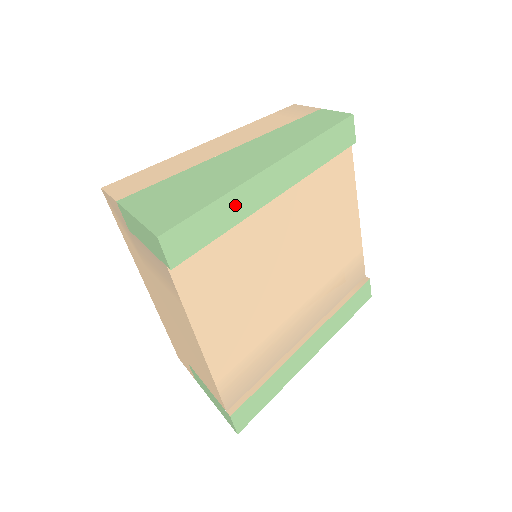
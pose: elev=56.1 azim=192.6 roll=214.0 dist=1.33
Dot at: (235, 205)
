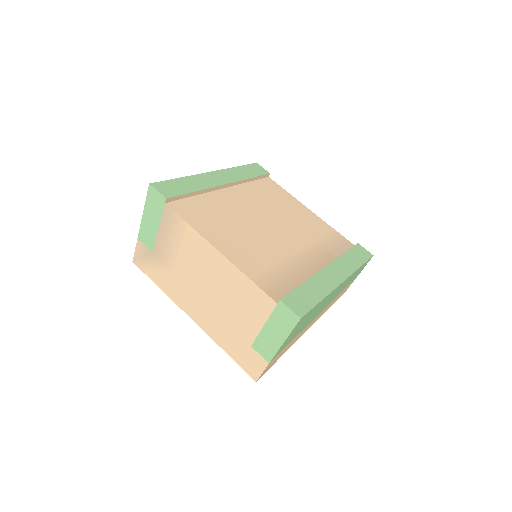
Dot at: (196, 182)
